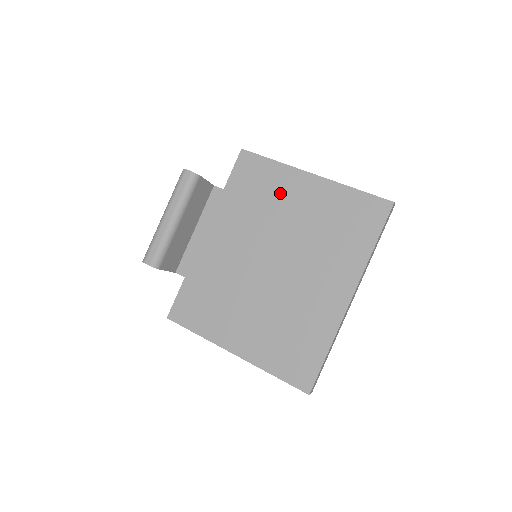
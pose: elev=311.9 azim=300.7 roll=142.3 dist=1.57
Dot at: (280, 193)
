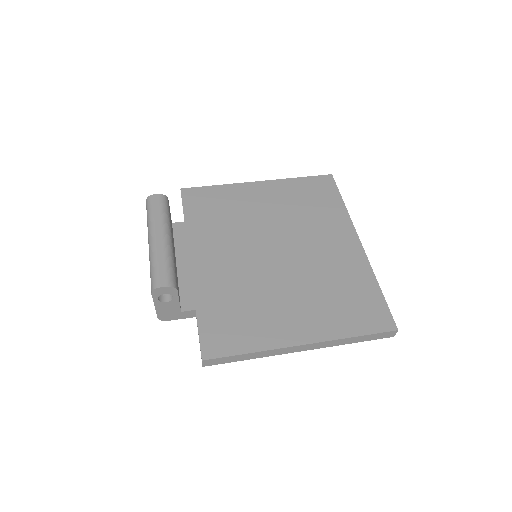
Dot at: (241, 203)
